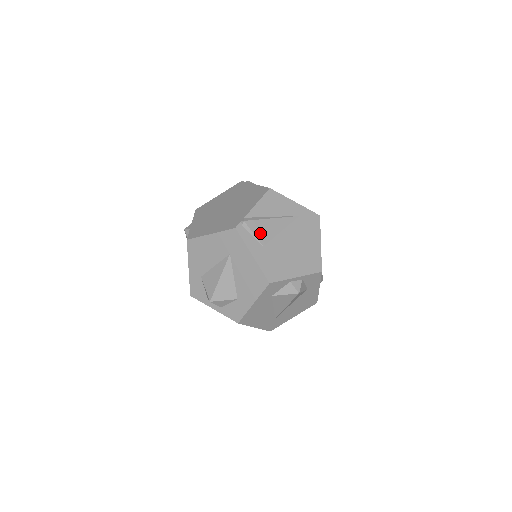
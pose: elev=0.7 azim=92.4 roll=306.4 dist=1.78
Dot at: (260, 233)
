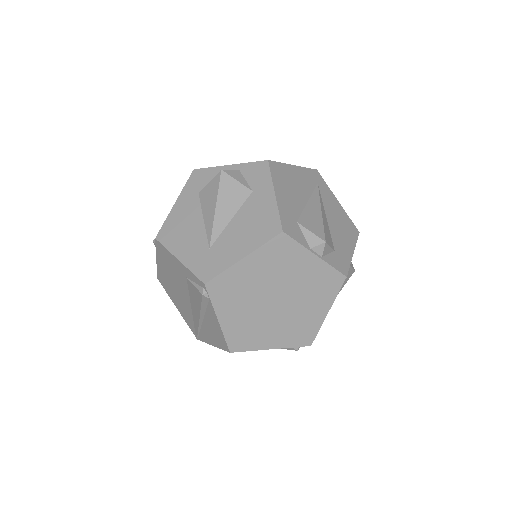
Dot at: occluded
